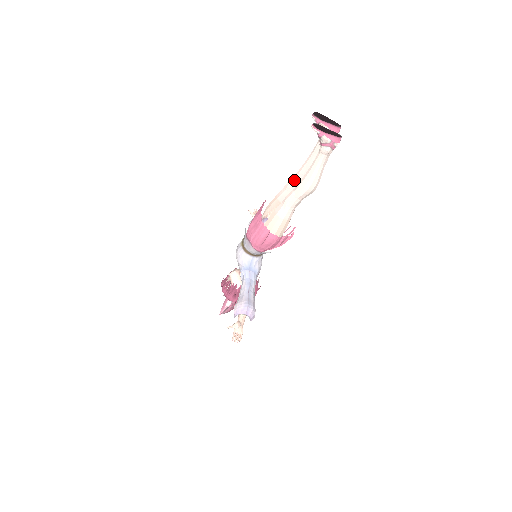
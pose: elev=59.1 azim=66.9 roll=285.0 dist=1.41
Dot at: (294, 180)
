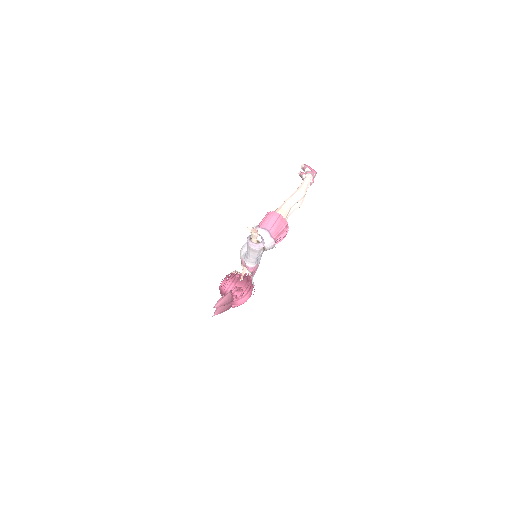
Dot at: occluded
